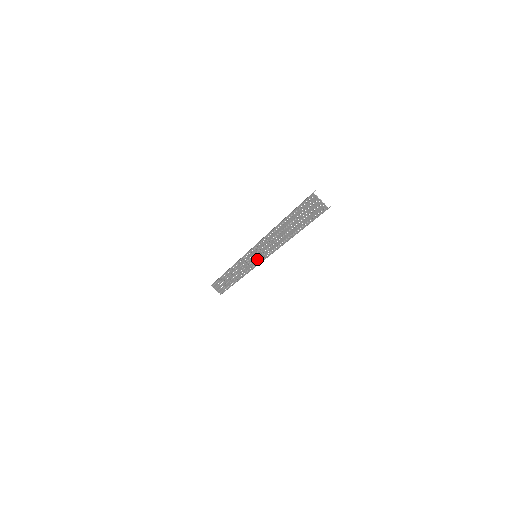
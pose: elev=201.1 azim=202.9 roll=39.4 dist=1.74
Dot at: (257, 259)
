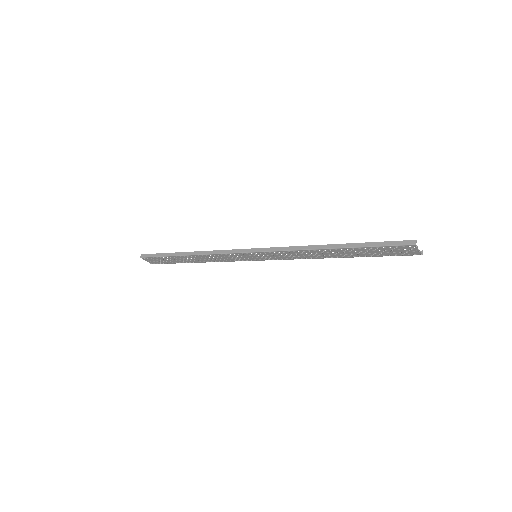
Dot at: (256, 258)
